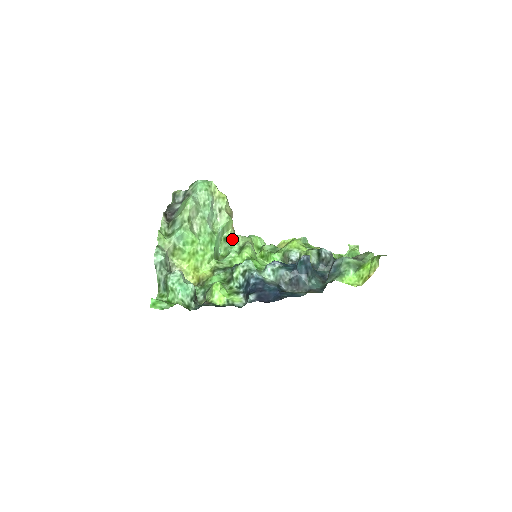
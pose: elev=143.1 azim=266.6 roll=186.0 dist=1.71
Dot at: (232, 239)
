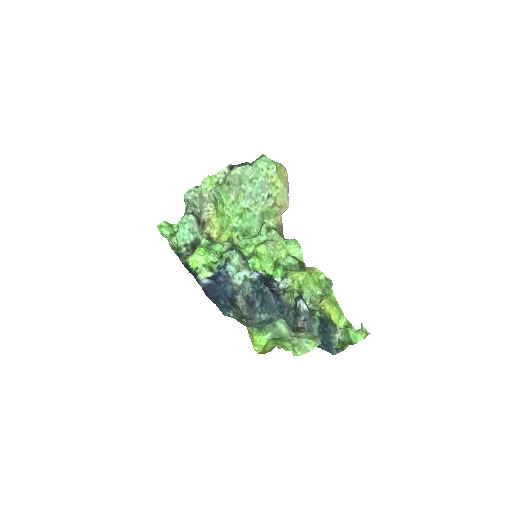
Dot at: (266, 228)
